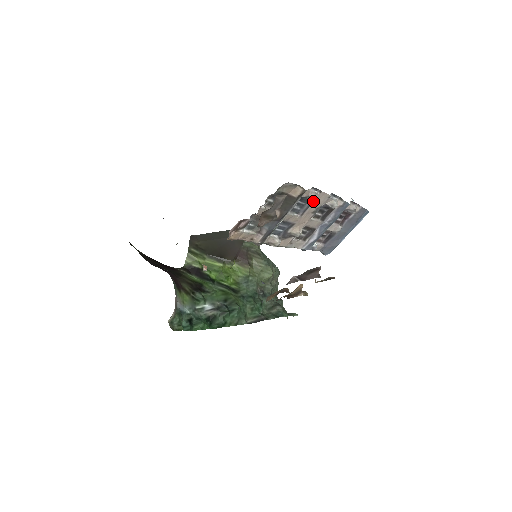
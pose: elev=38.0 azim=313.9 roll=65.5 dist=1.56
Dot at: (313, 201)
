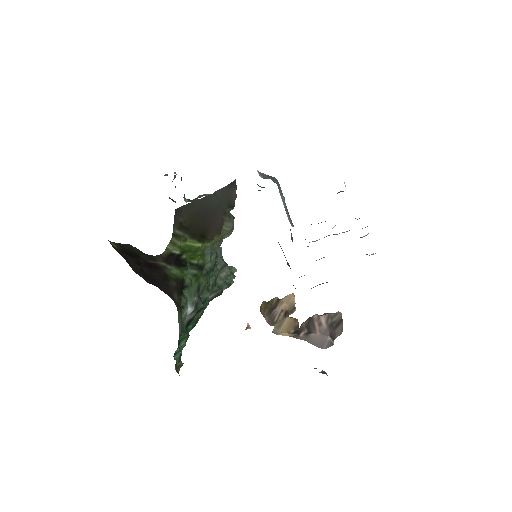
Dot at: occluded
